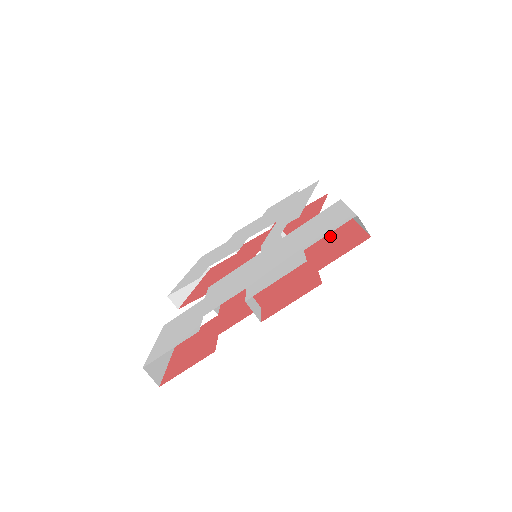
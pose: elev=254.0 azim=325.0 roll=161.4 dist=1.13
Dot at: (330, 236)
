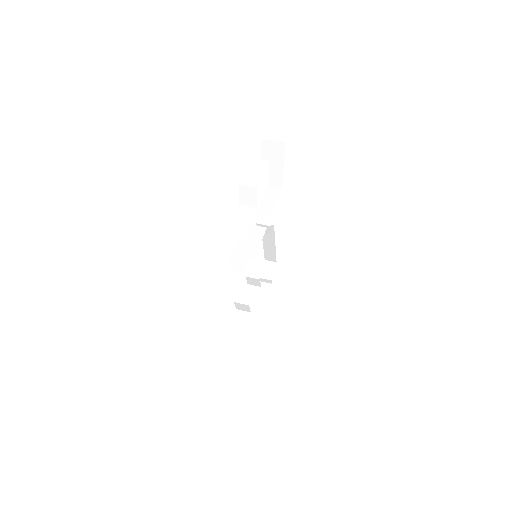
Dot at: occluded
